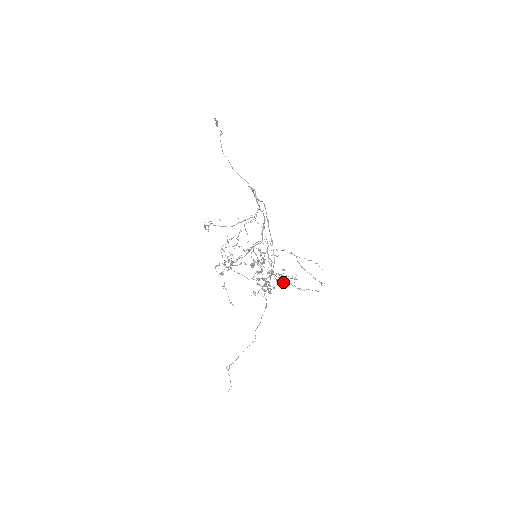
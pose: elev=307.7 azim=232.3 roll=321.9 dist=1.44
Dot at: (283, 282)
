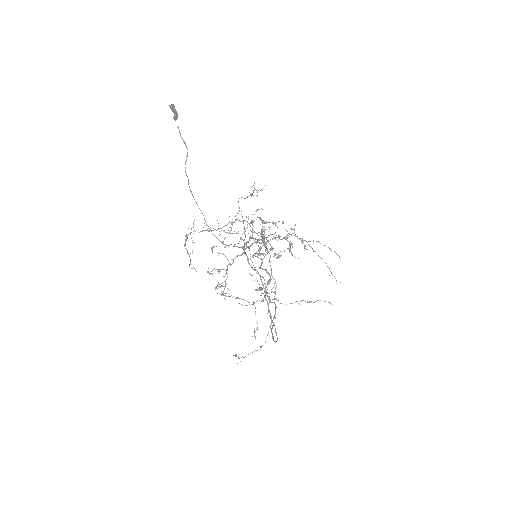
Dot at: (290, 303)
